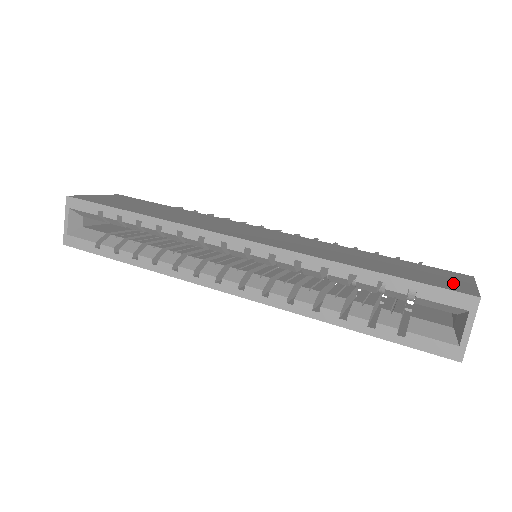
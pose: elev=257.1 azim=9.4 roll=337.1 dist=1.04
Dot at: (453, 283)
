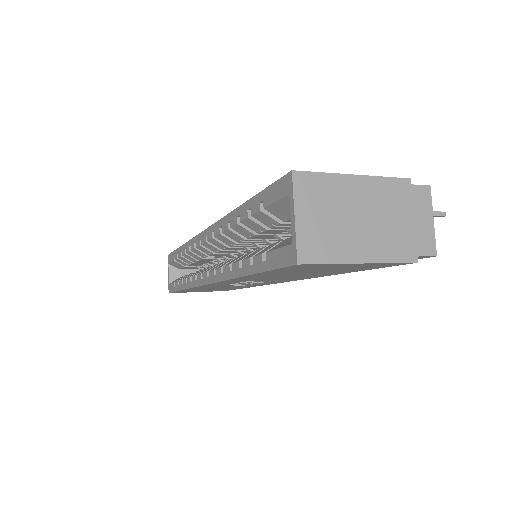
Dot at: occluded
